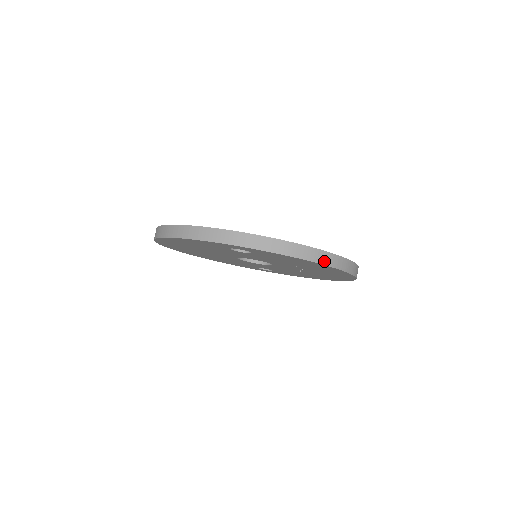
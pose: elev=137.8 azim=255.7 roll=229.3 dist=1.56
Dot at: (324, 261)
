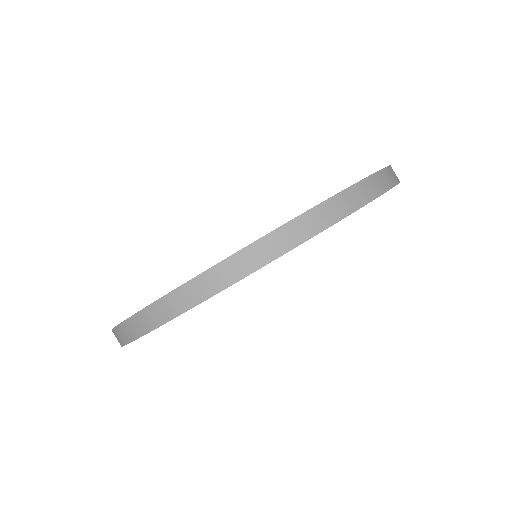
Dot at: occluded
